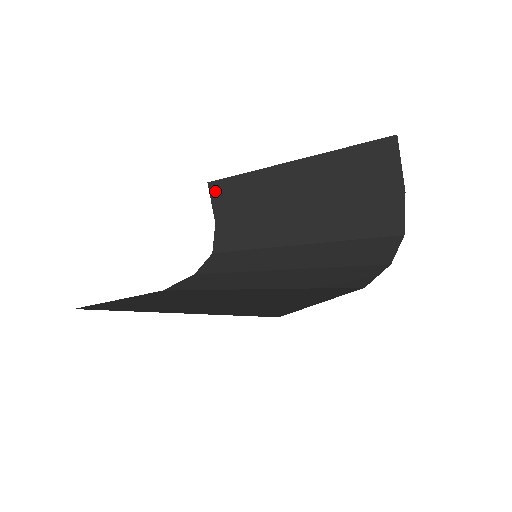
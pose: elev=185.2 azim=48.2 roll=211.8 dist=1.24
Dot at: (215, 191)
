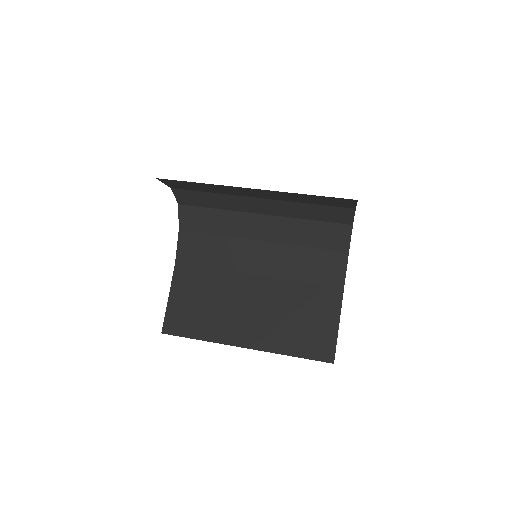
Dot at: (168, 182)
